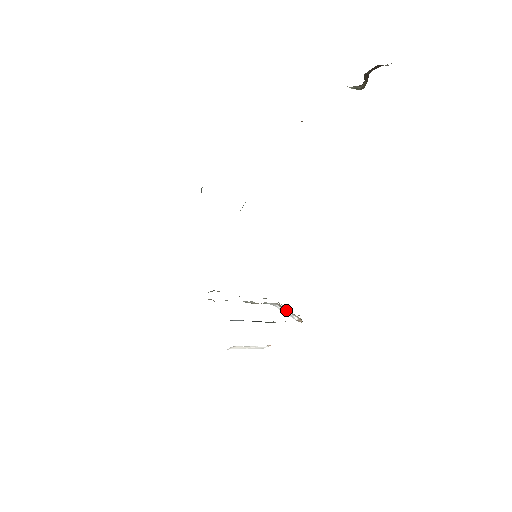
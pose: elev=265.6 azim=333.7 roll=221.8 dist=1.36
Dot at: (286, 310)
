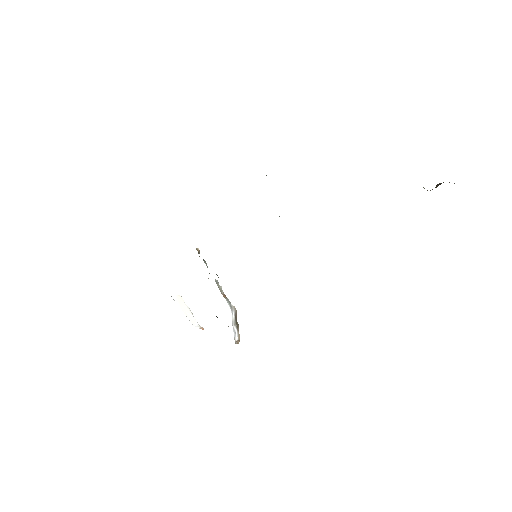
Dot at: (236, 322)
